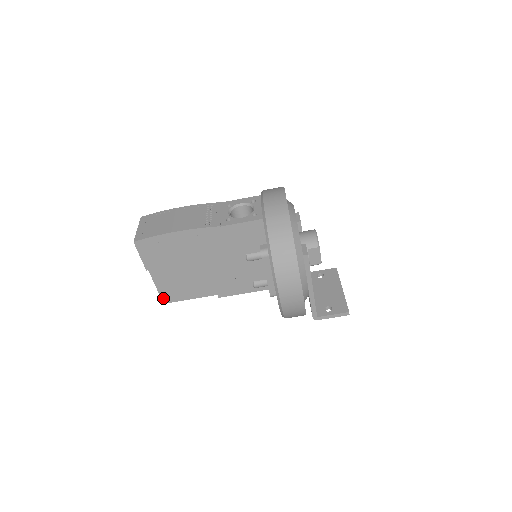
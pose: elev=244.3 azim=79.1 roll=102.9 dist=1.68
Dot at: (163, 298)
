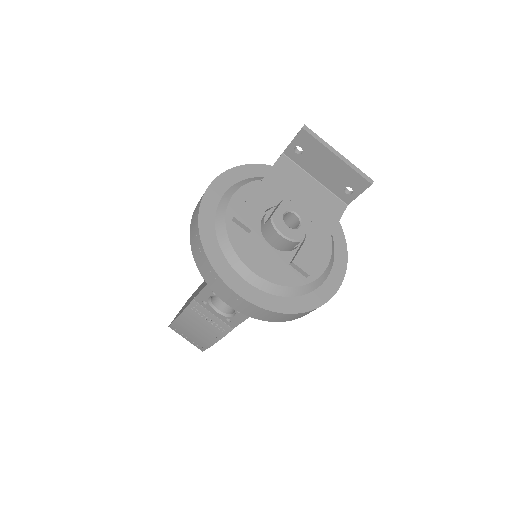
Dot at: occluded
